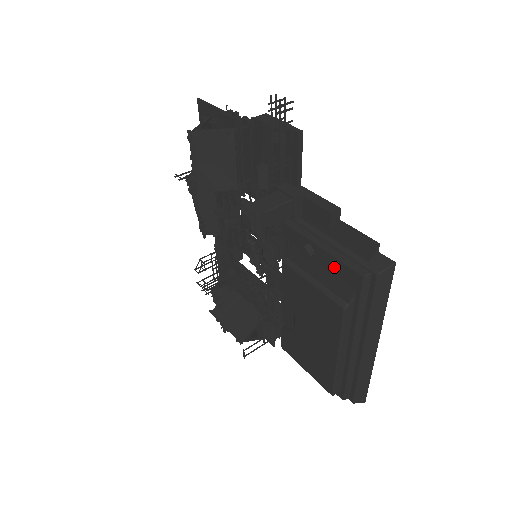
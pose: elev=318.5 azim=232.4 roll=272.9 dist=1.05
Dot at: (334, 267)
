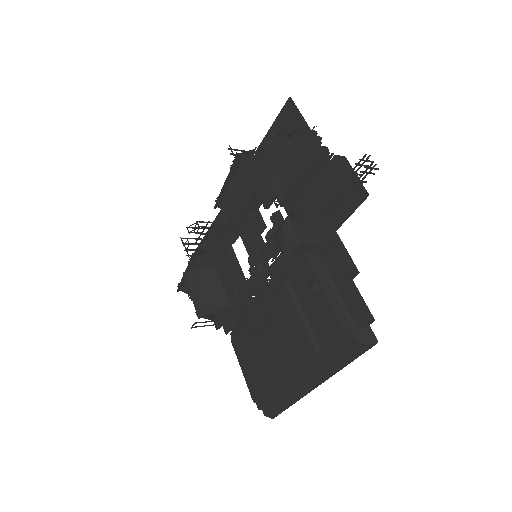
Dot at: (327, 315)
